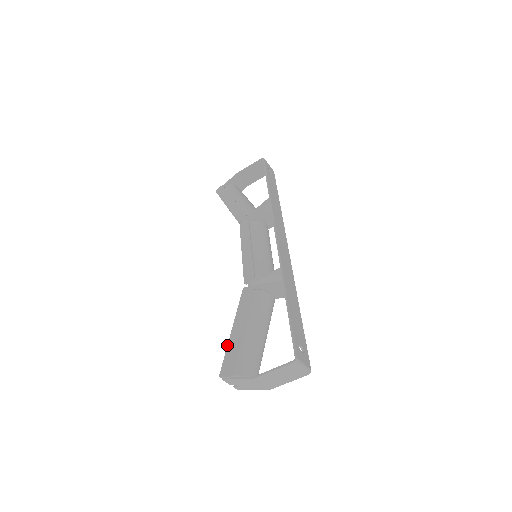
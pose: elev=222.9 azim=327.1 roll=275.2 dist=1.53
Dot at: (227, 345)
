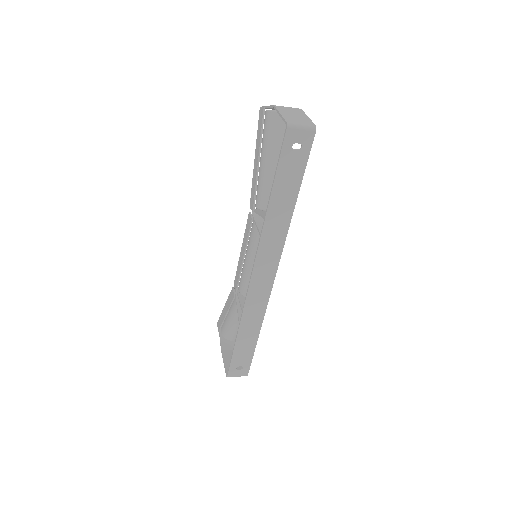
Dot at: occluded
